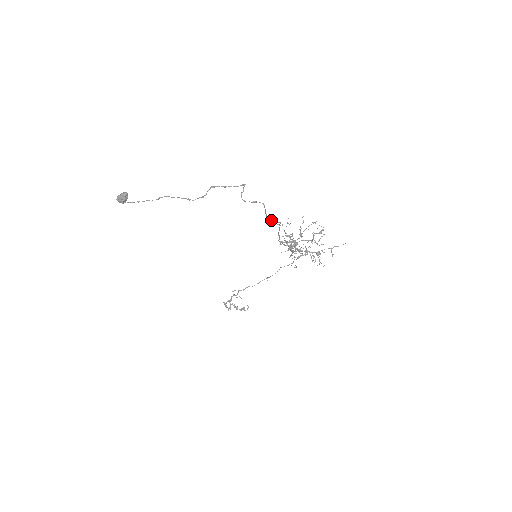
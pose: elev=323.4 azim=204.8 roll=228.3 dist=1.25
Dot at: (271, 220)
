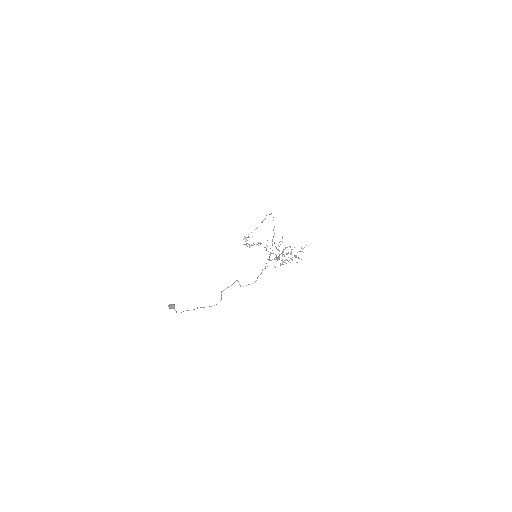
Dot at: (261, 273)
